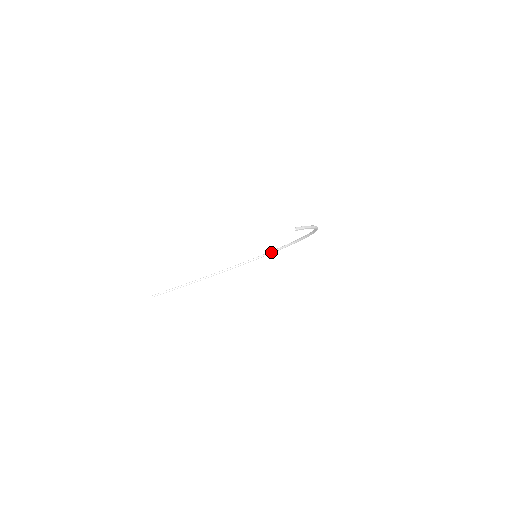
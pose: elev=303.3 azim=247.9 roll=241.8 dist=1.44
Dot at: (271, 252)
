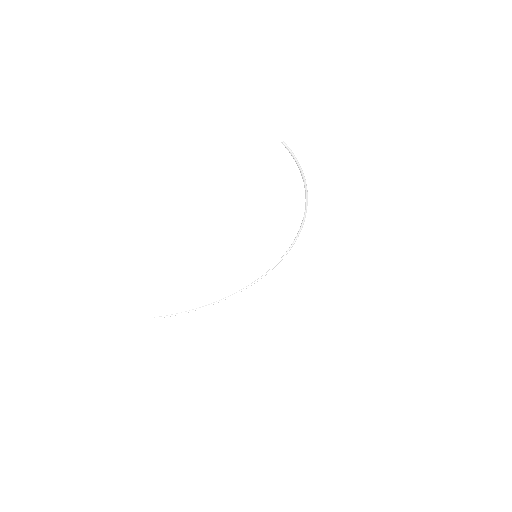
Dot at: (271, 268)
